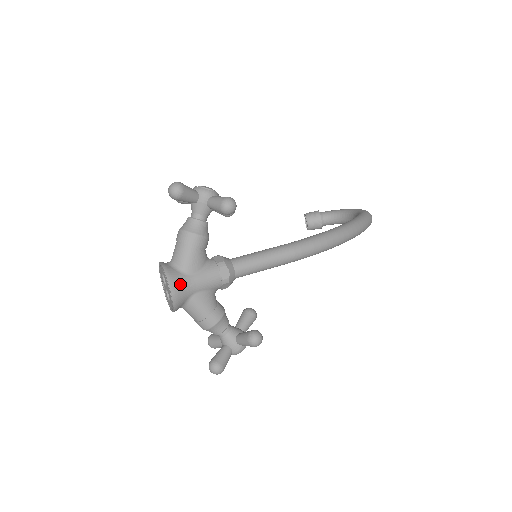
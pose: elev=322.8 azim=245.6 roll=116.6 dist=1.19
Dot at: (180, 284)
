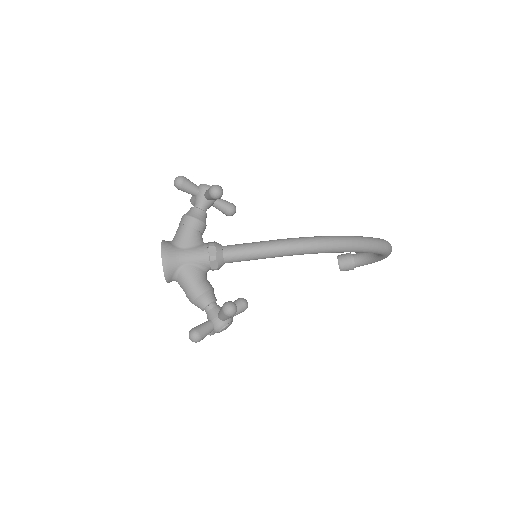
Dot at: (171, 253)
